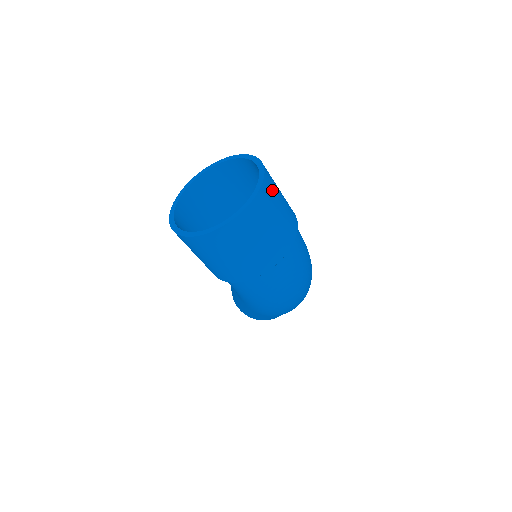
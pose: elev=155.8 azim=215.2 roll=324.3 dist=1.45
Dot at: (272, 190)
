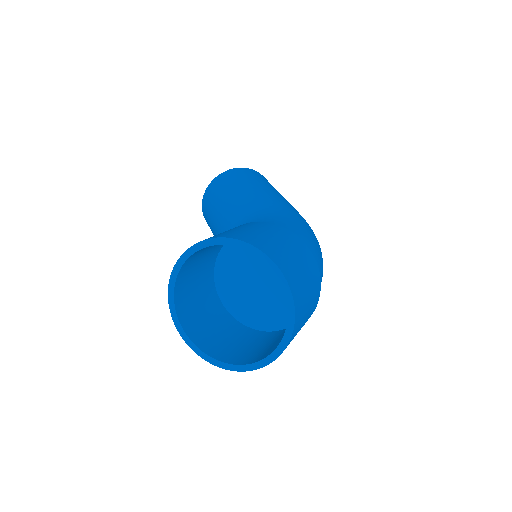
Dot at: (299, 290)
